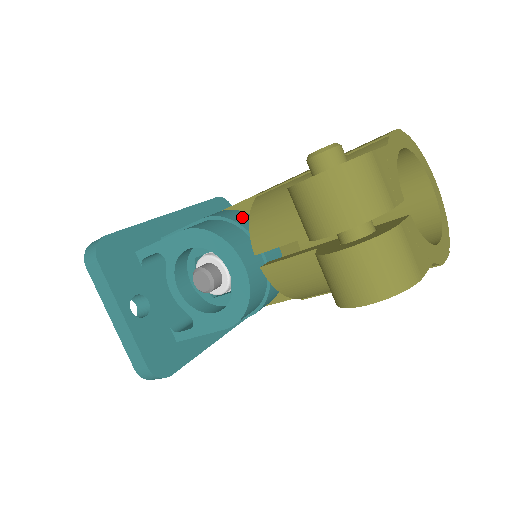
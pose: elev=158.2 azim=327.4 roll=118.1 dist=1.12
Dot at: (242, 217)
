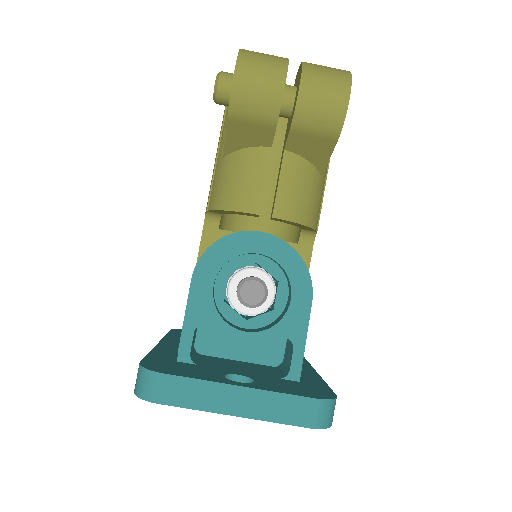
Dot at: occluded
